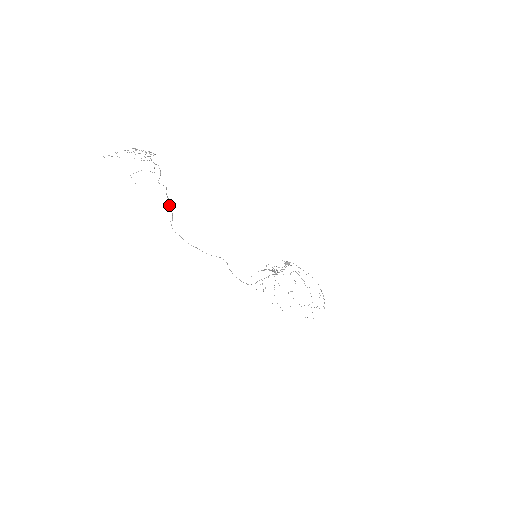
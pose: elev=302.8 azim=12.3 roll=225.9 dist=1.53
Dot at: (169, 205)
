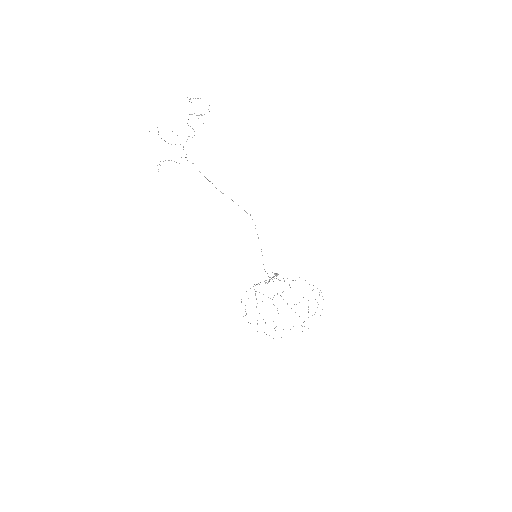
Dot at: occluded
